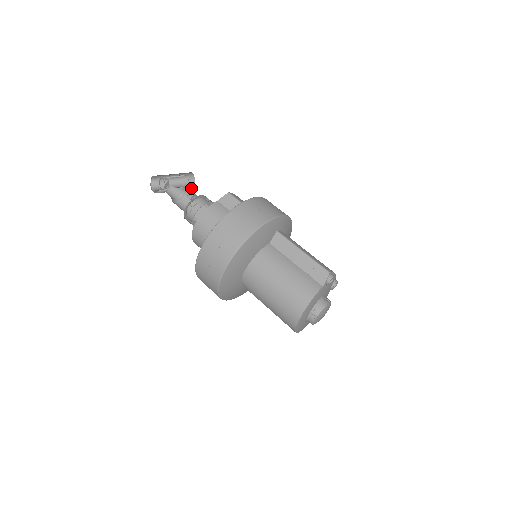
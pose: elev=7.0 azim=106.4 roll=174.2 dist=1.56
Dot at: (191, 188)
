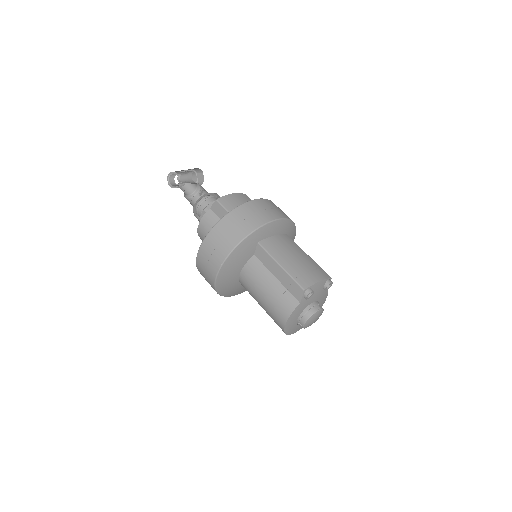
Dot at: (201, 180)
